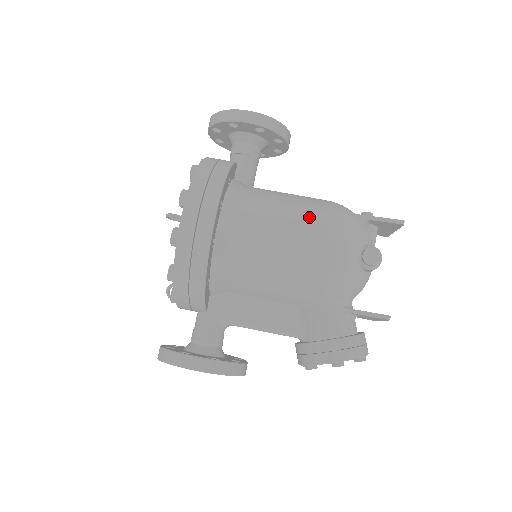
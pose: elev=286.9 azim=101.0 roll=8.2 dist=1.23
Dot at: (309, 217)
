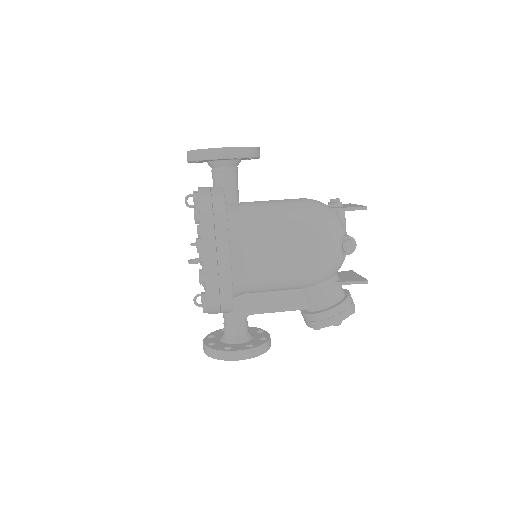
Dot at: (297, 229)
